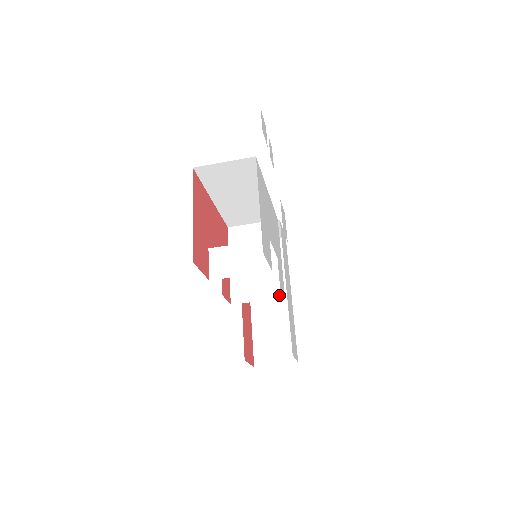
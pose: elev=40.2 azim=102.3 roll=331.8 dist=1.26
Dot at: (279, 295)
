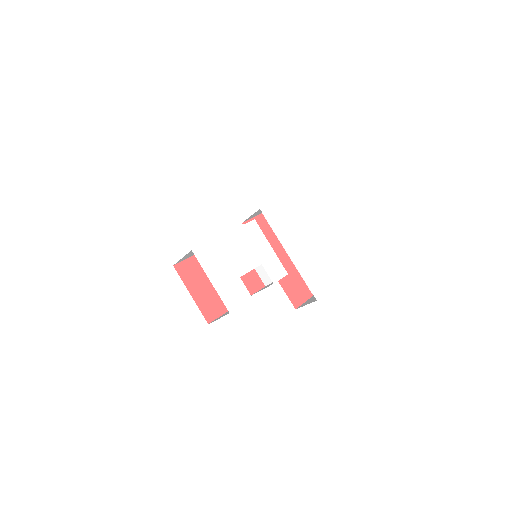
Dot at: occluded
